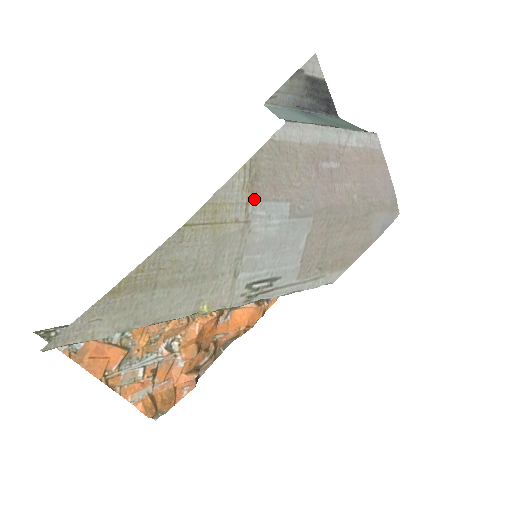
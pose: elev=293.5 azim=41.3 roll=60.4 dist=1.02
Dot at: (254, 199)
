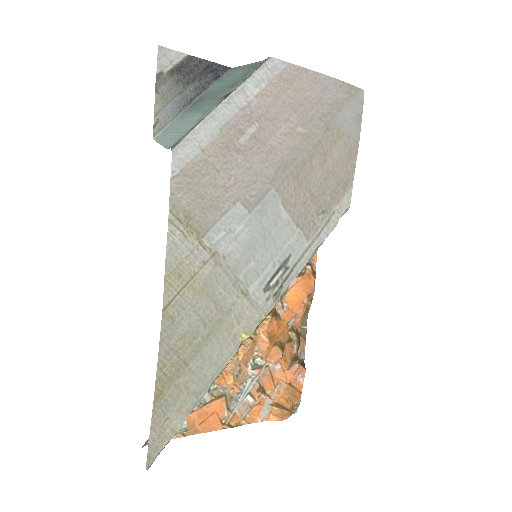
Dot at: (203, 233)
